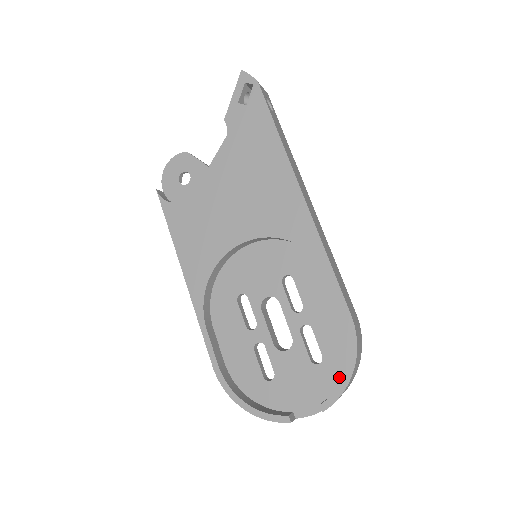
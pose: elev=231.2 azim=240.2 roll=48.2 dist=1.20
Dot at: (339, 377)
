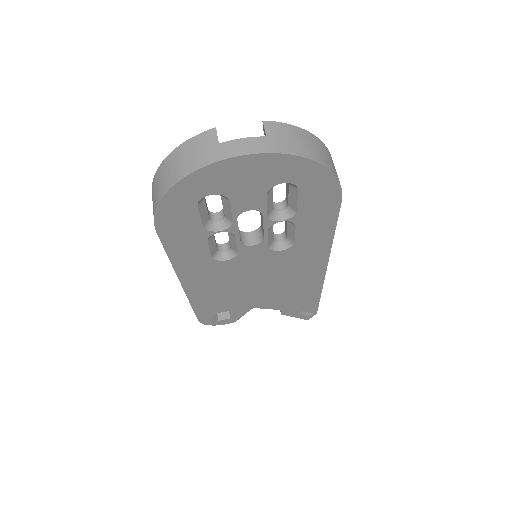
Dot at: occluded
